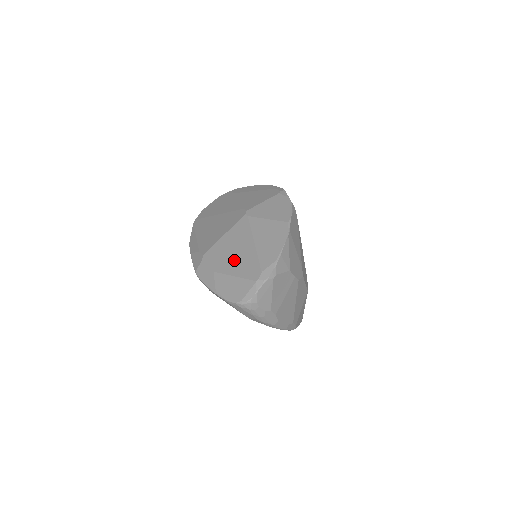
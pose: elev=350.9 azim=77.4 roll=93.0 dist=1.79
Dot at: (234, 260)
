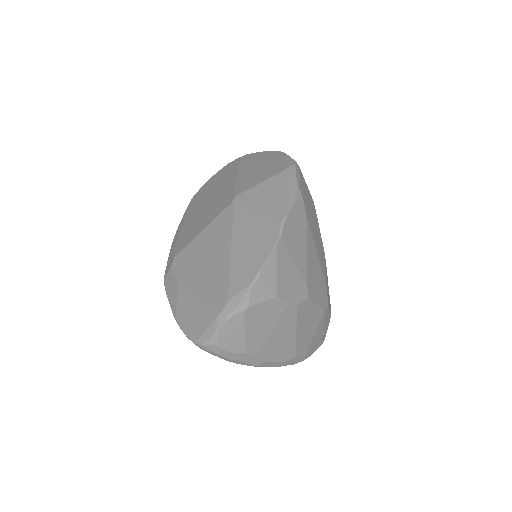
Dot at: (203, 273)
